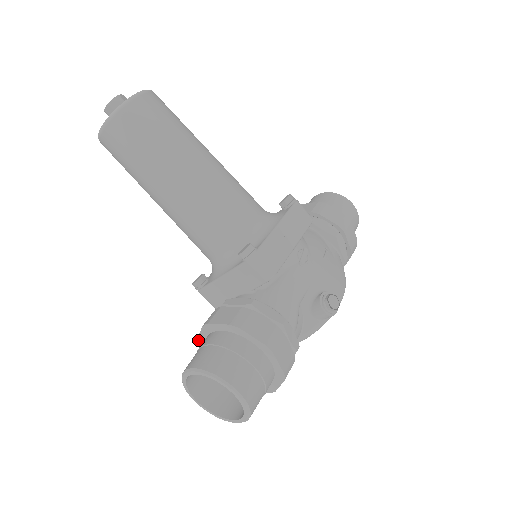
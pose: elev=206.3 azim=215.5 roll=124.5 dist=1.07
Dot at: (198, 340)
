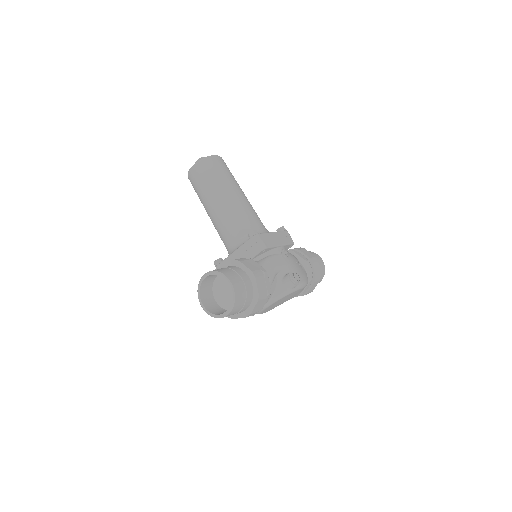
Dot at: occluded
